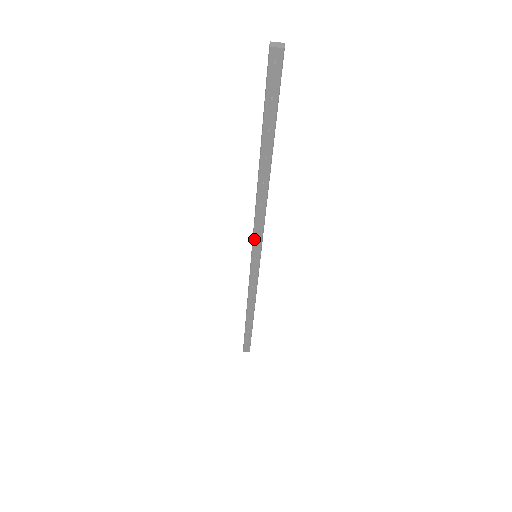
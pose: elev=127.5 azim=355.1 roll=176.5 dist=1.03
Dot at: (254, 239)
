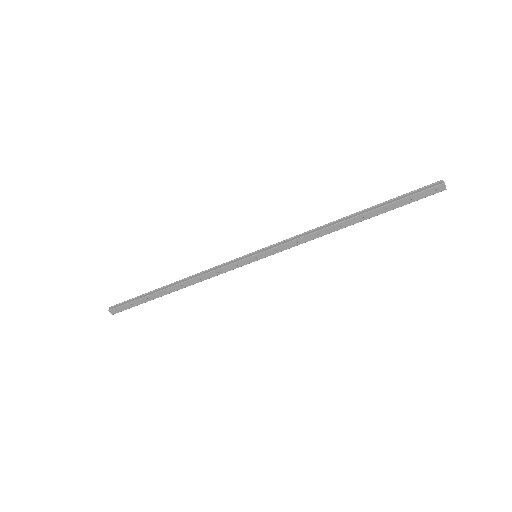
Dot at: (278, 247)
